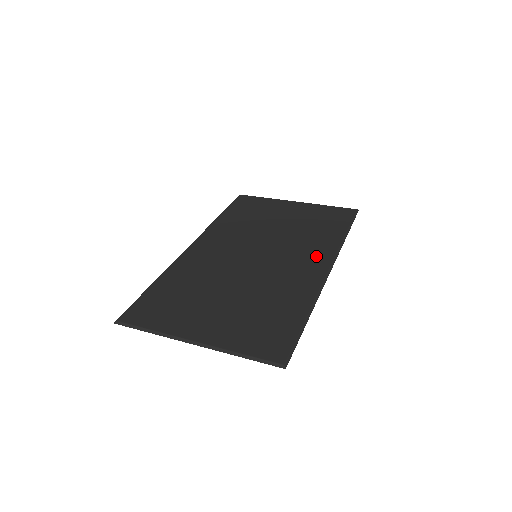
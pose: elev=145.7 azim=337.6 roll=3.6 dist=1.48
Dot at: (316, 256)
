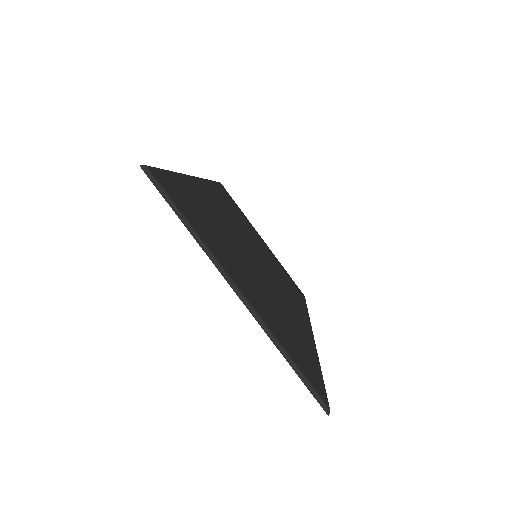
Dot at: (299, 309)
